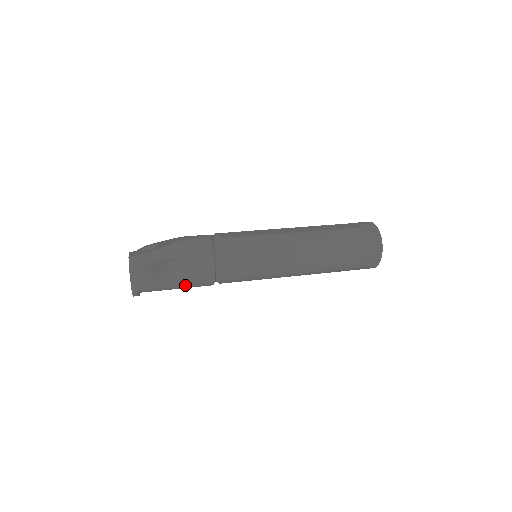
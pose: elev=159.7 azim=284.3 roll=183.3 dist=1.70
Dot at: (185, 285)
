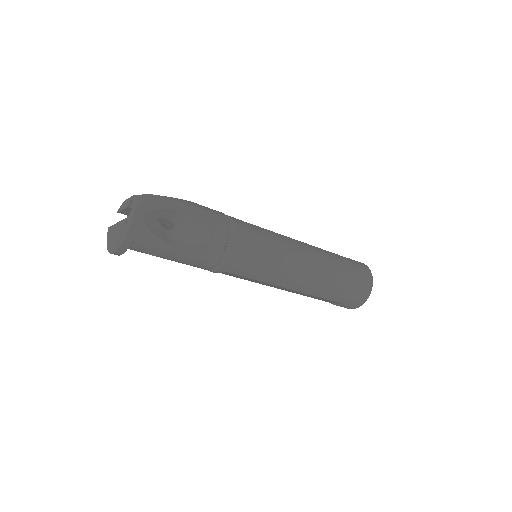
Dot at: (187, 252)
